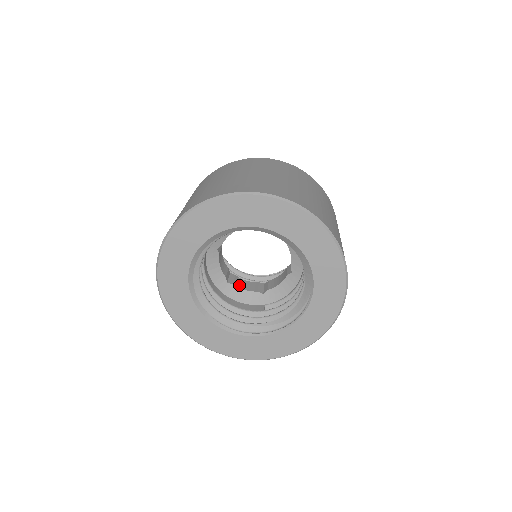
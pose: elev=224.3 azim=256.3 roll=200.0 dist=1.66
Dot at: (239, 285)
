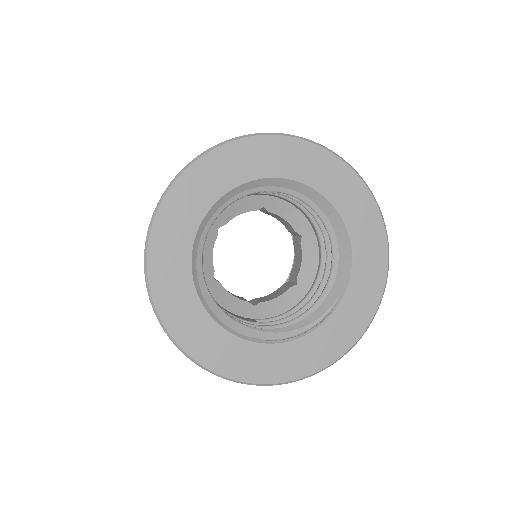
Dot at: occluded
